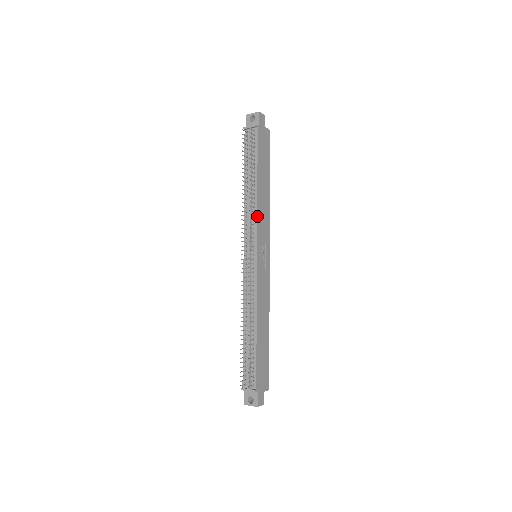
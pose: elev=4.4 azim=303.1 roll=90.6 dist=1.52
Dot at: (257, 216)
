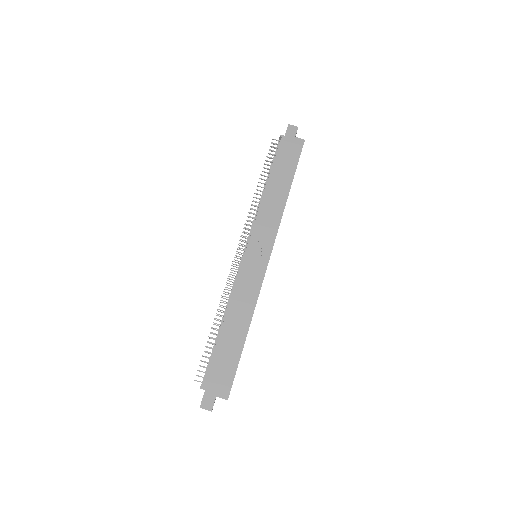
Dot at: (258, 214)
